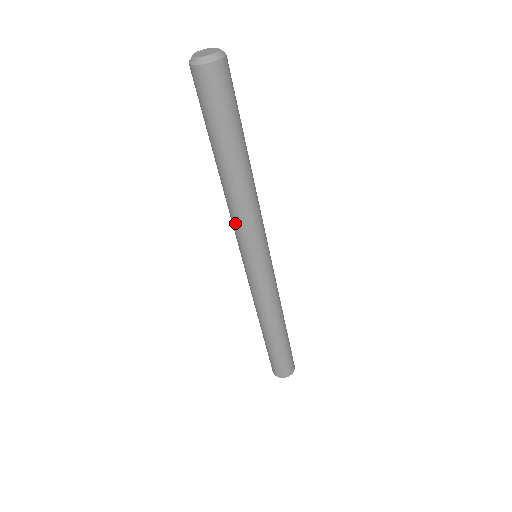
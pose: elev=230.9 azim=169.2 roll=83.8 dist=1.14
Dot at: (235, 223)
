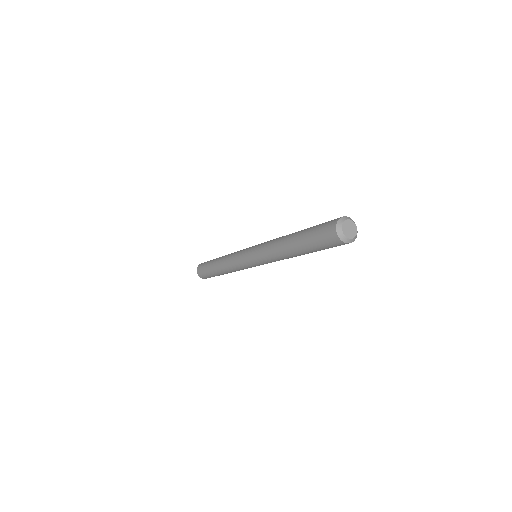
Dot at: (271, 260)
